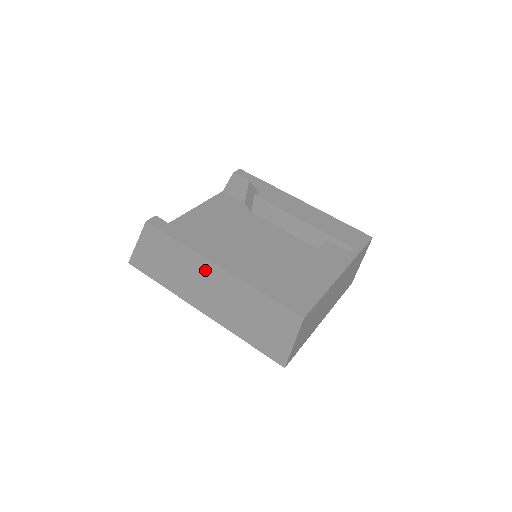
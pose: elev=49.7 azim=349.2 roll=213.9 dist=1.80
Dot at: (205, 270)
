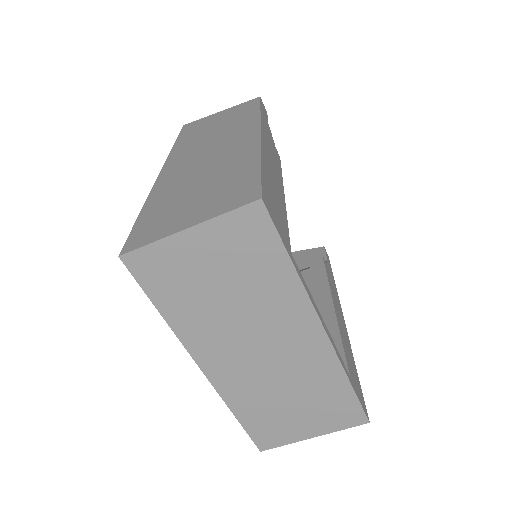
Dot at: (239, 135)
